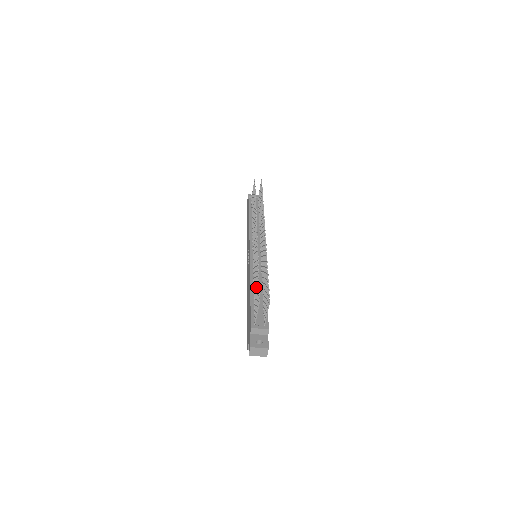
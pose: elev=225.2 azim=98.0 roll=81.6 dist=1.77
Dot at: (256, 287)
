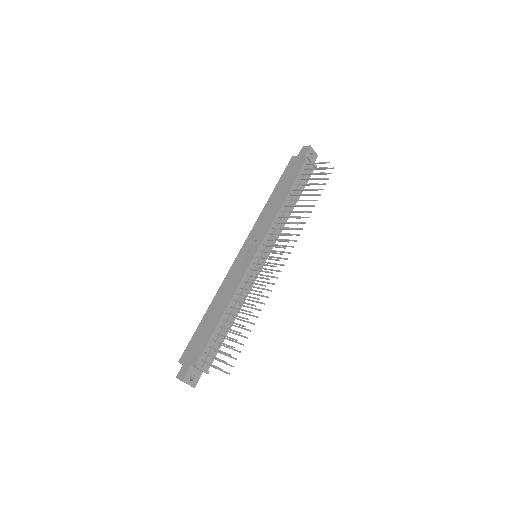
Dot at: (230, 330)
